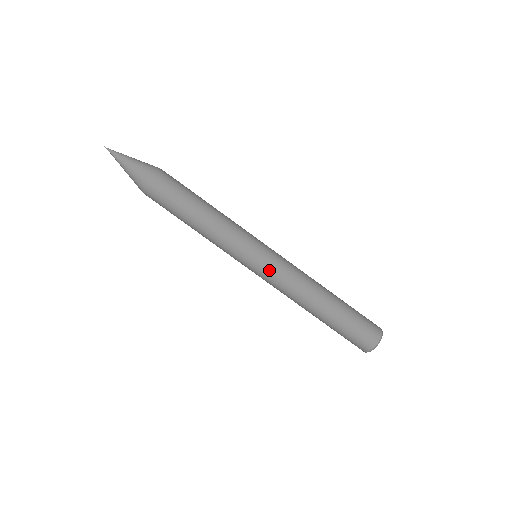
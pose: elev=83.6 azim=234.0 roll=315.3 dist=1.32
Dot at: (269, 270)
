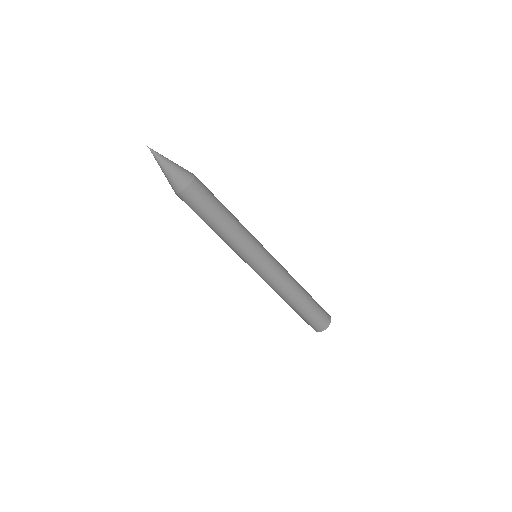
Dot at: (258, 274)
